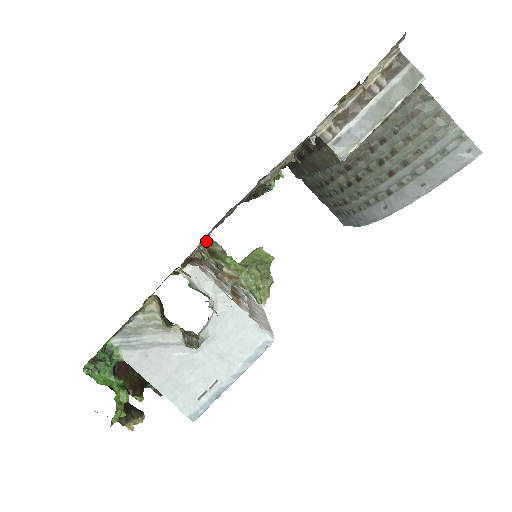
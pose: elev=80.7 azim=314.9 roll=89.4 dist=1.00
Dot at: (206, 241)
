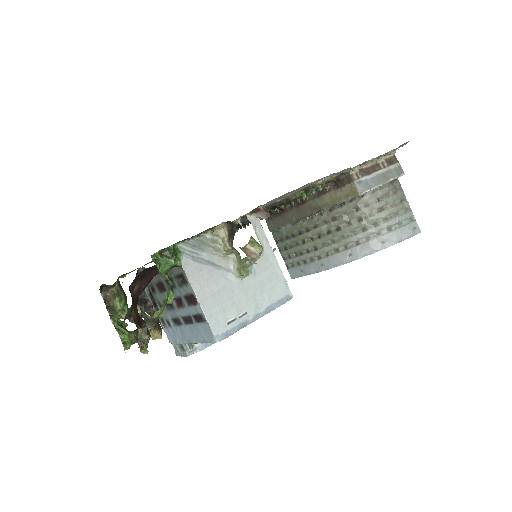
Dot at: occluded
